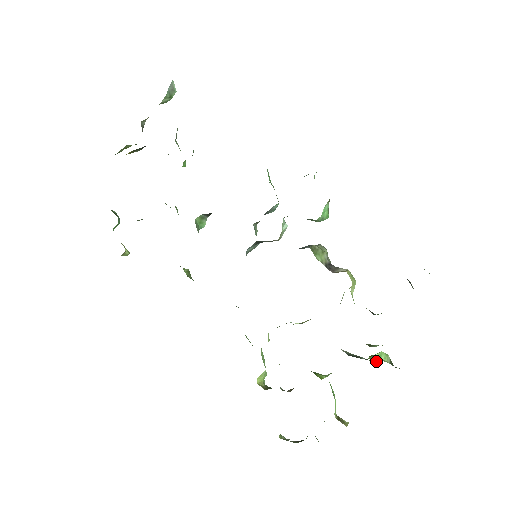
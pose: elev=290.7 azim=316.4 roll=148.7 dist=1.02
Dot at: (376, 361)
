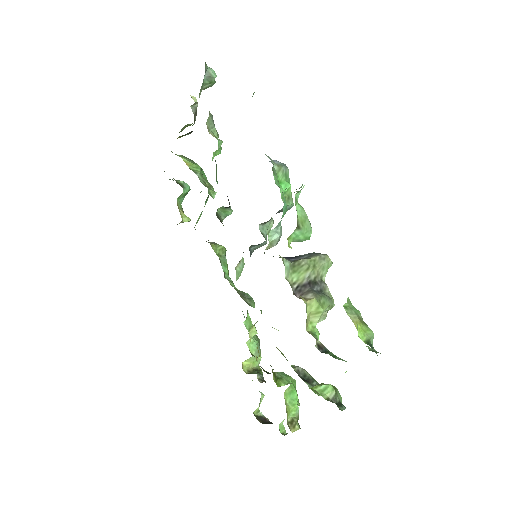
Dot at: (319, 392)
